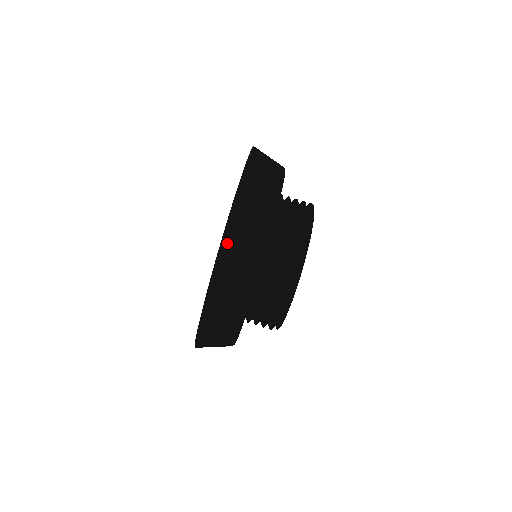
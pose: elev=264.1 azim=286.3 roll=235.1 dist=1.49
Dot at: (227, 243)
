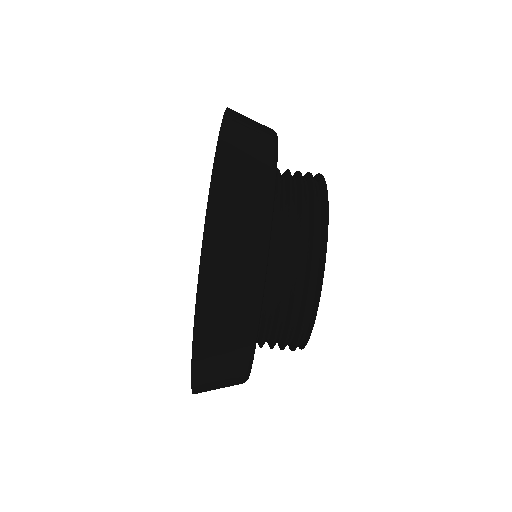
Dot at: (216, 208)
